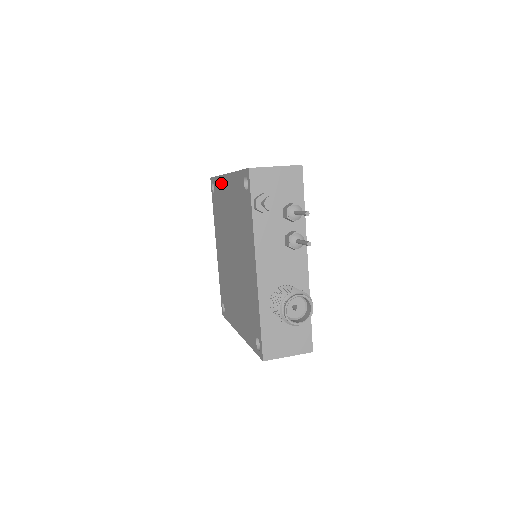
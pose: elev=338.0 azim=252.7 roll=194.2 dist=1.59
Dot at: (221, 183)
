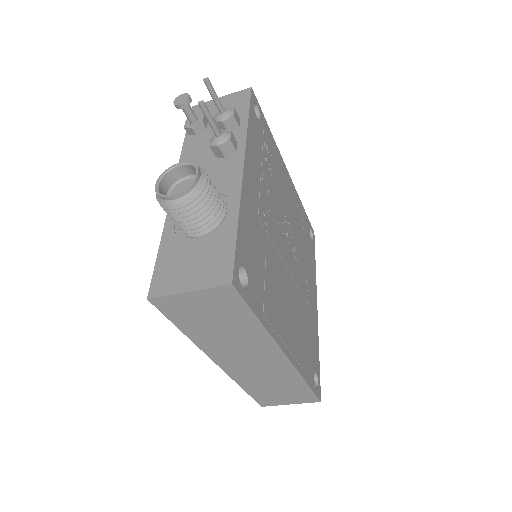
Dot at: occluded
